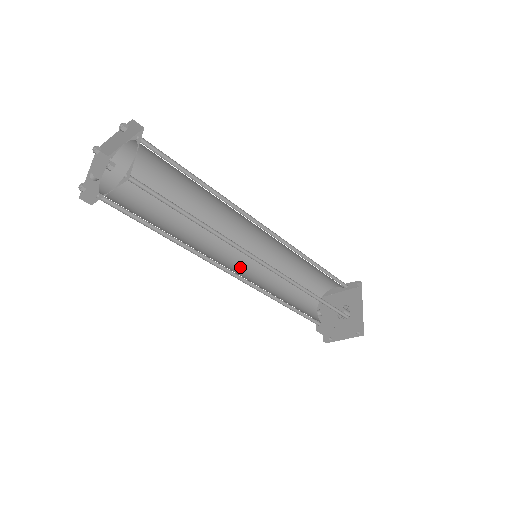
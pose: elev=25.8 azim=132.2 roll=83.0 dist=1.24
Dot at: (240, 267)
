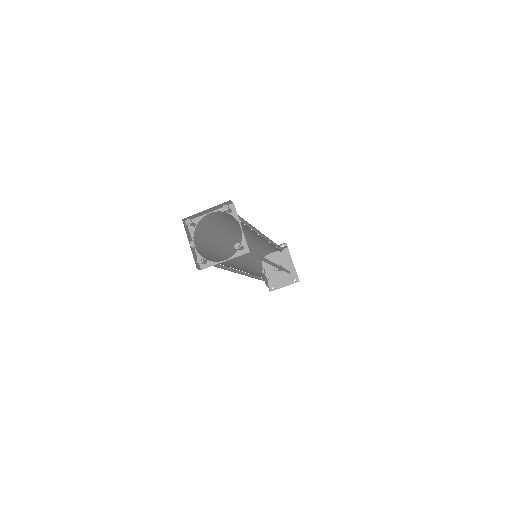
Dot at: (240, 265)
